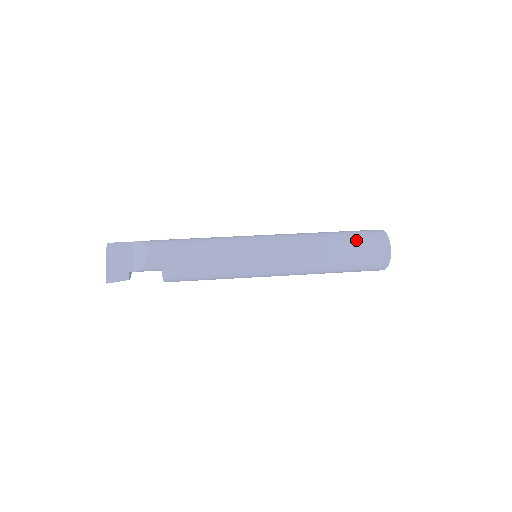
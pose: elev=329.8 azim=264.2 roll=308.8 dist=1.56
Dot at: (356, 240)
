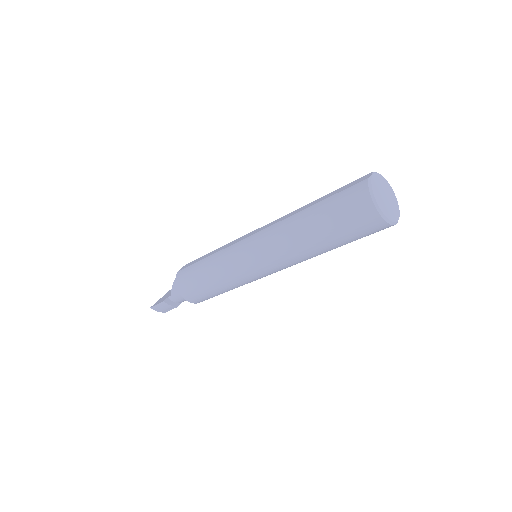
Dot at: (336, 190)
